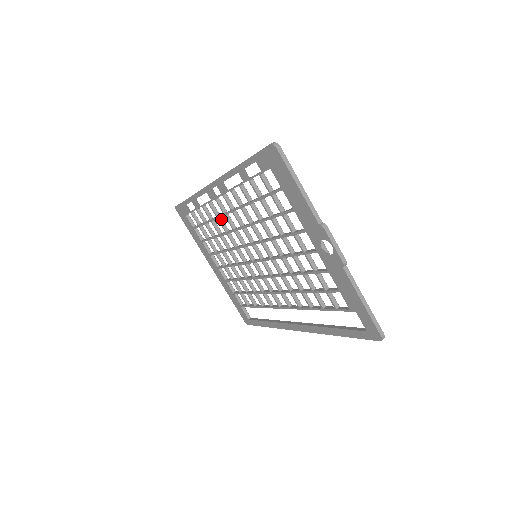
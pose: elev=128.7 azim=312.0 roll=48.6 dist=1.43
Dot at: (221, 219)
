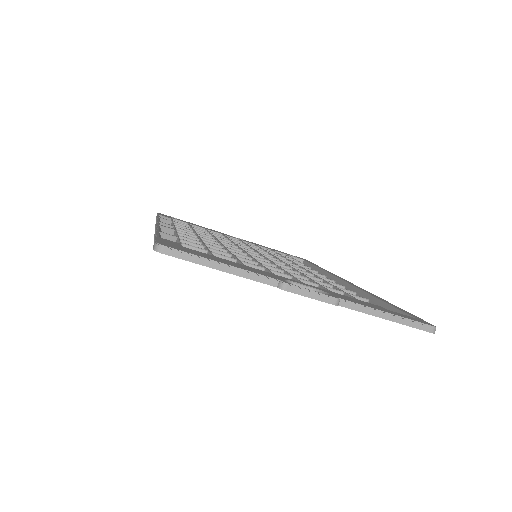
Dot at: occluded
